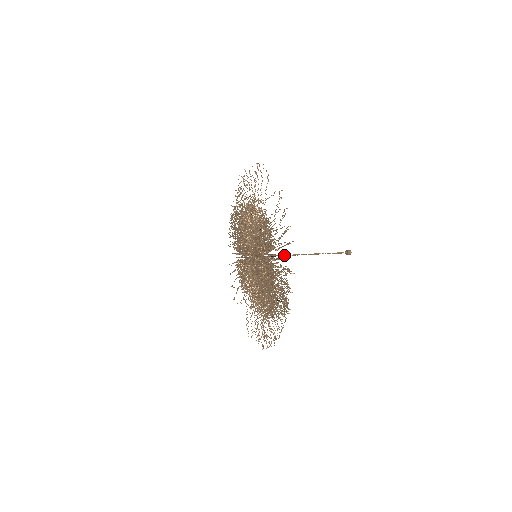
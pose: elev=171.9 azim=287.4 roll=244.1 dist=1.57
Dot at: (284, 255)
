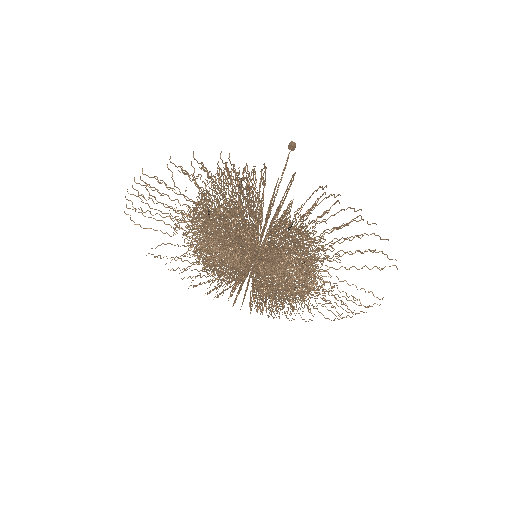
Dot at: occluded
